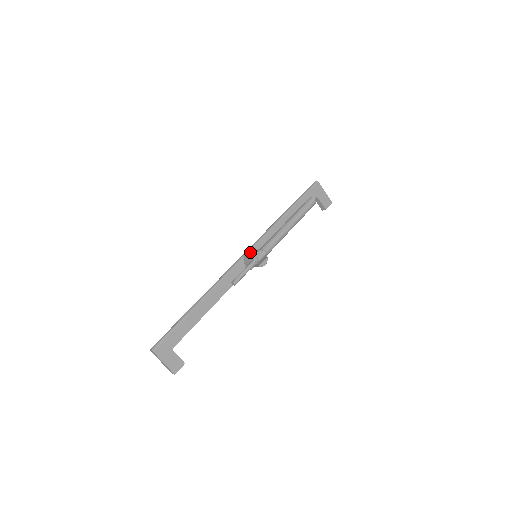
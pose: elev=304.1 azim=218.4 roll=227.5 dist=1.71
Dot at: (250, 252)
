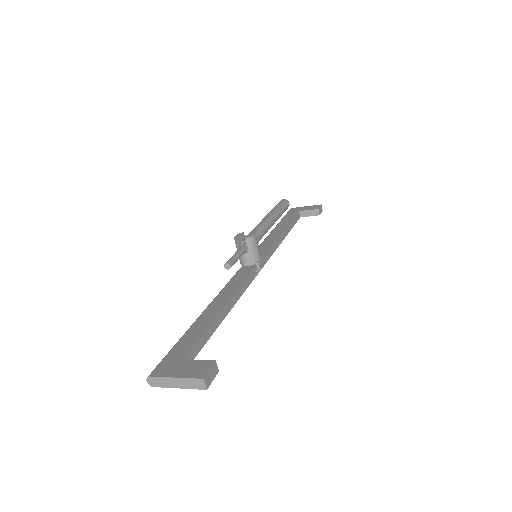
Dot at: occluded
